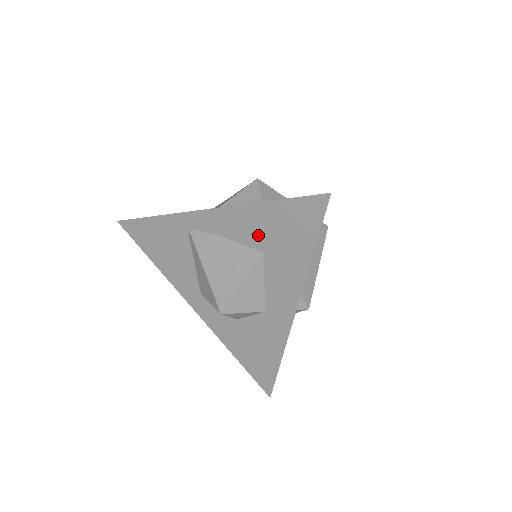
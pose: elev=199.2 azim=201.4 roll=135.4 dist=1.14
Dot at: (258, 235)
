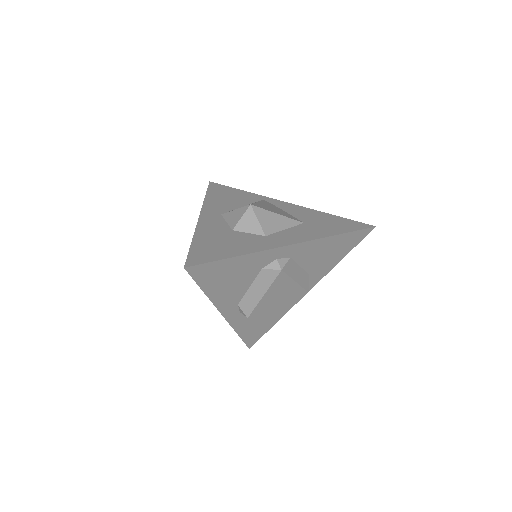
Dot at: occluded
